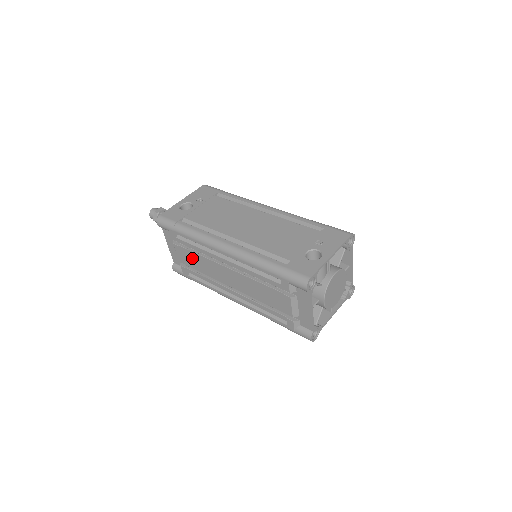
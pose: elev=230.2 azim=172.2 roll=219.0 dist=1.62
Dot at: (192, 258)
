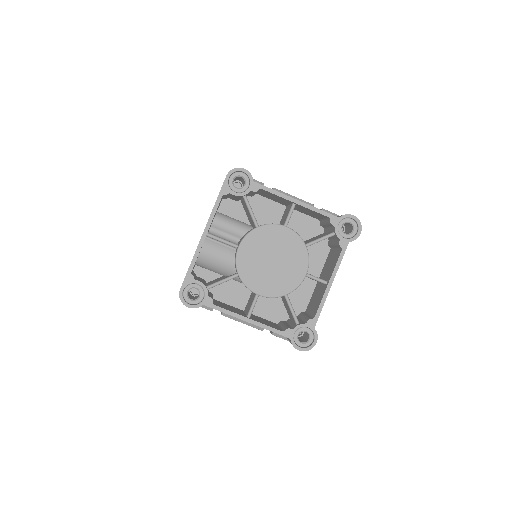
Dot at: occluded
